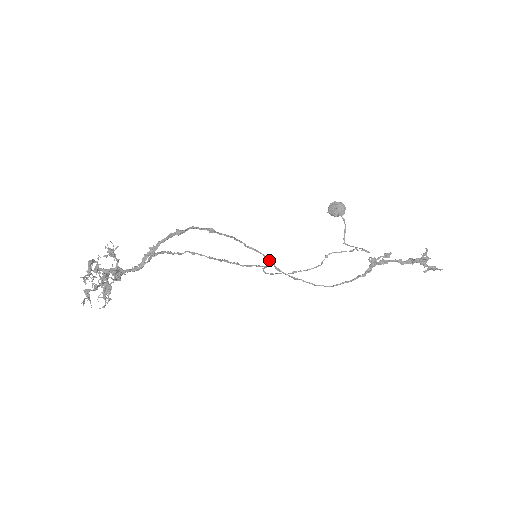
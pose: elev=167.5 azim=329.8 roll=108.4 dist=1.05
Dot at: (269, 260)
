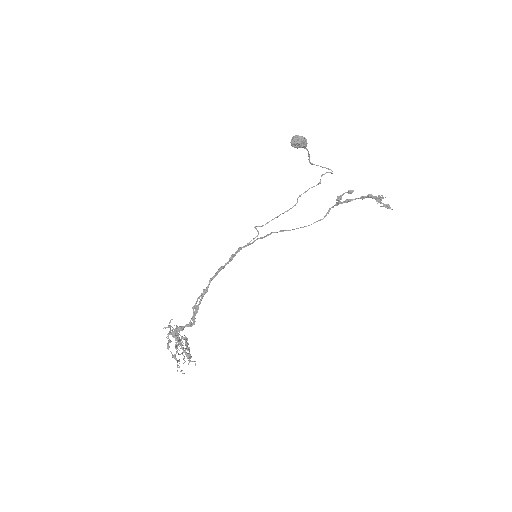
Dot at: occluded
